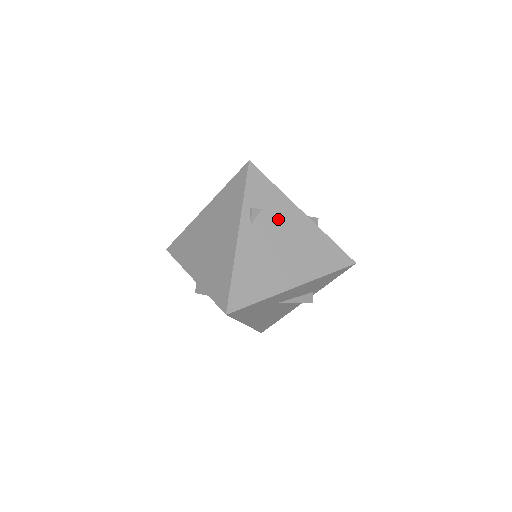
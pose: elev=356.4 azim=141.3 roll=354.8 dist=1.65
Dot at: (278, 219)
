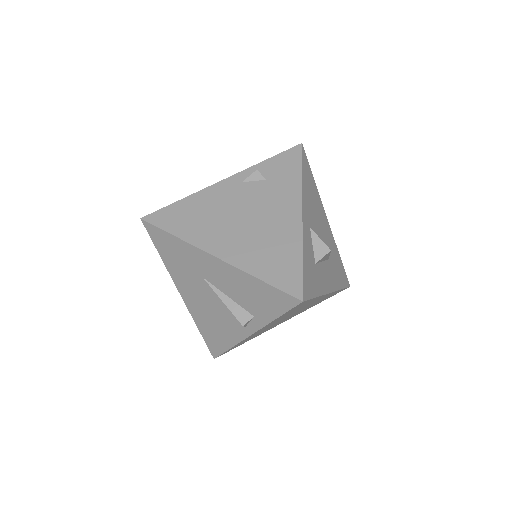
Dot at: (271, 197)
